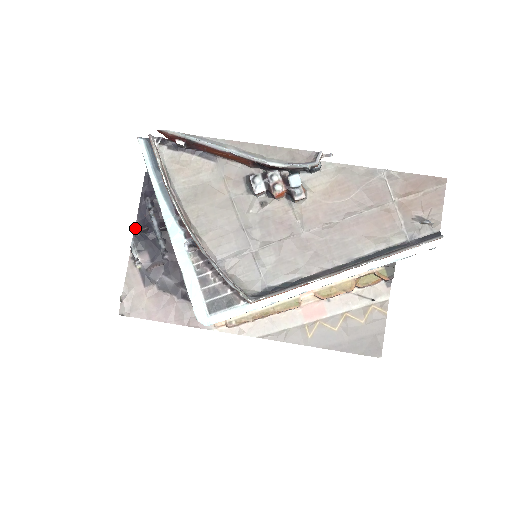
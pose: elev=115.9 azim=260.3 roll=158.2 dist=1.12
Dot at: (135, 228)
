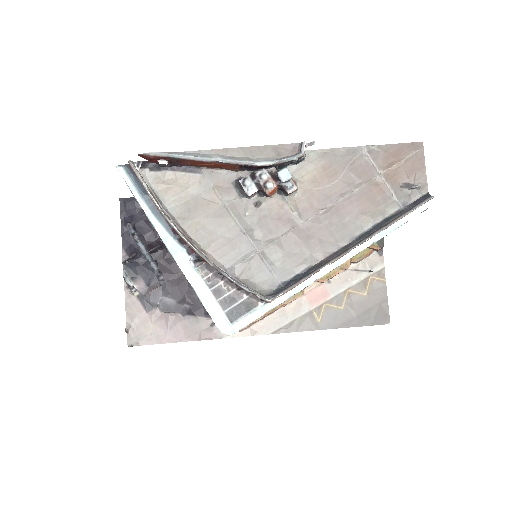
Dot at: (123, 257)
